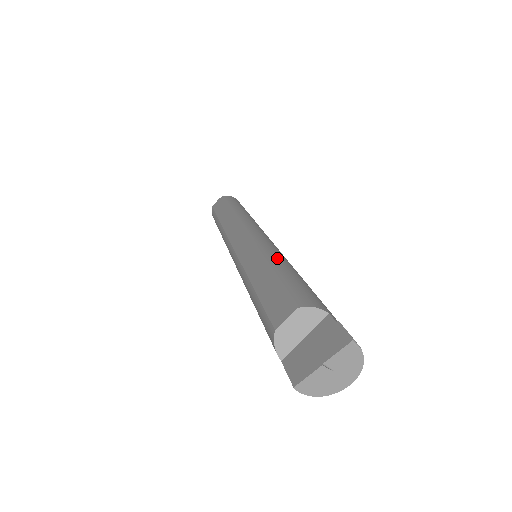
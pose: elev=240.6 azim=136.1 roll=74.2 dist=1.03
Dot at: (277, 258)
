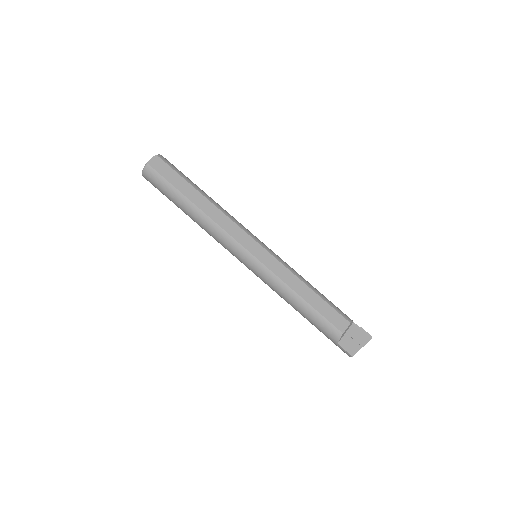
Dot at: (303, 278)
